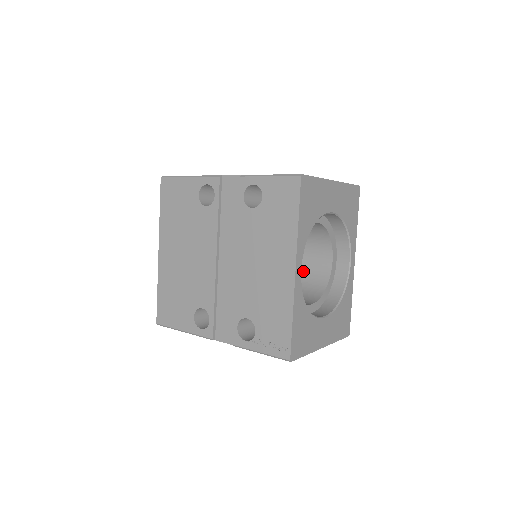
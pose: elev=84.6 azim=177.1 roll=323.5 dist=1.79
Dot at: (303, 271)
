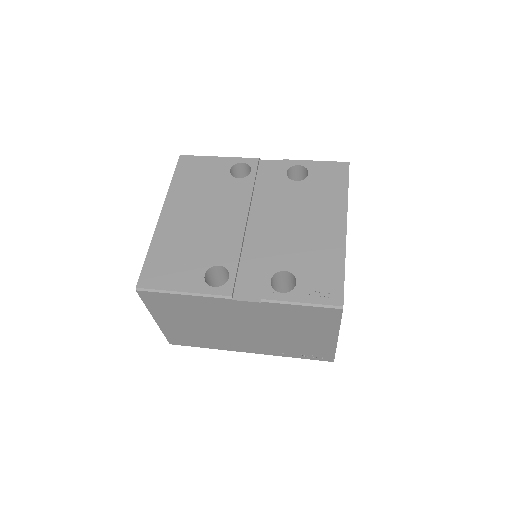
Dot at: occluded
